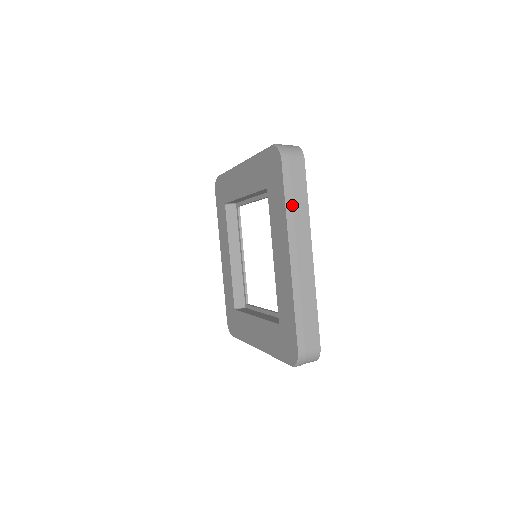
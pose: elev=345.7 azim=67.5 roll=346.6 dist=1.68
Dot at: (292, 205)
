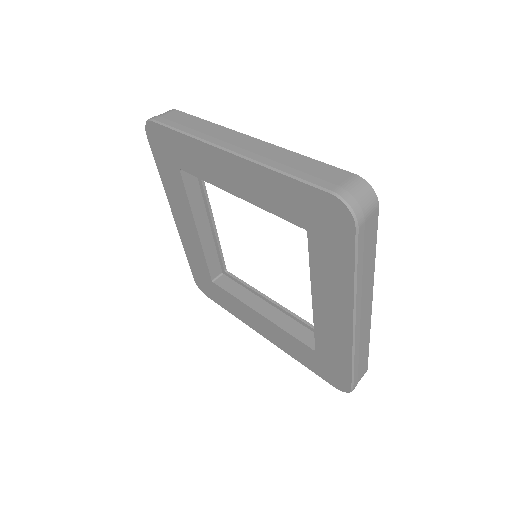
Dot at: (362, 273)
